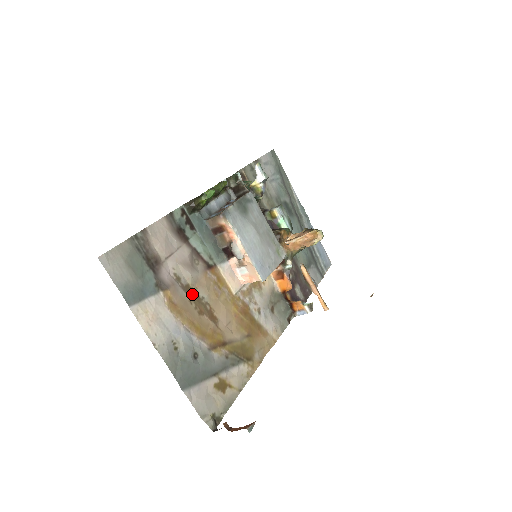
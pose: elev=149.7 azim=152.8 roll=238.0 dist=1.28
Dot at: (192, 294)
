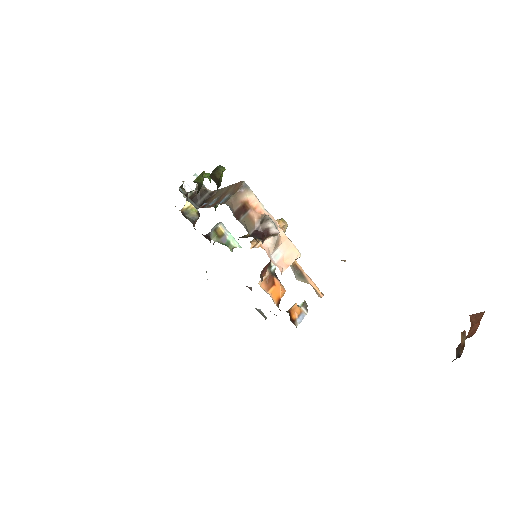
Dot at: occluded
